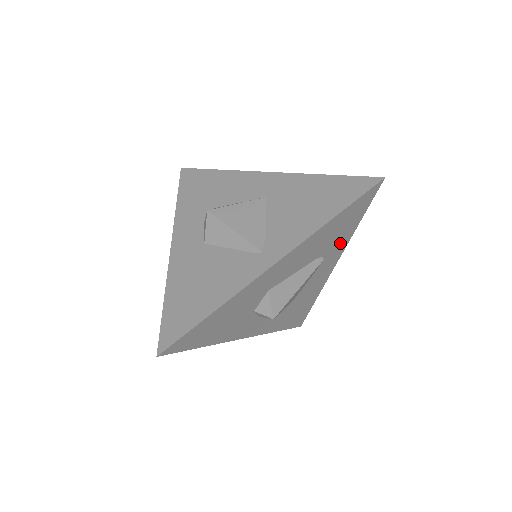
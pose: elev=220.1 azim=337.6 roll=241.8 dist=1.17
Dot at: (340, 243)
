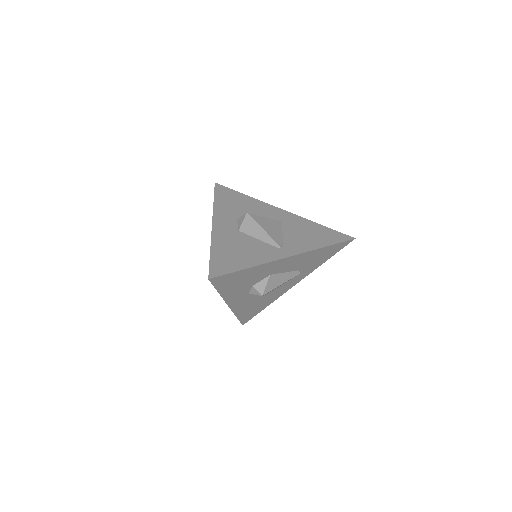
Dot at: (311, 268)
